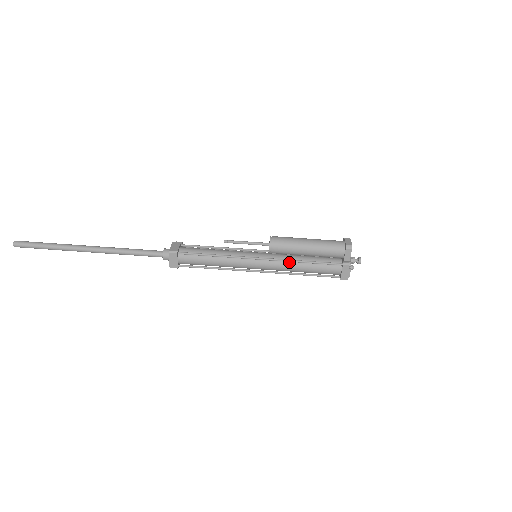
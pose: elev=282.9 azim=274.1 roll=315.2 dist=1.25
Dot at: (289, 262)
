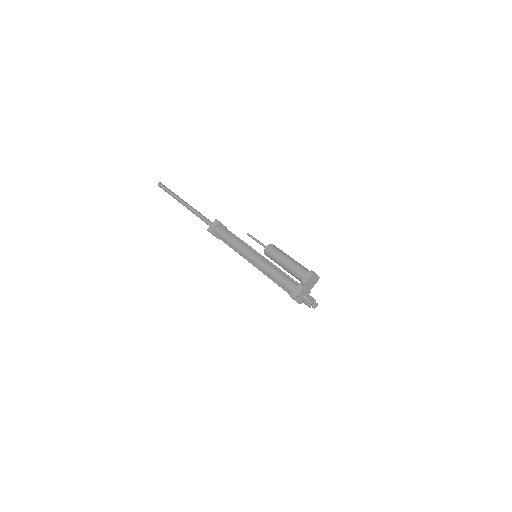
Dot at: (270, 264)
